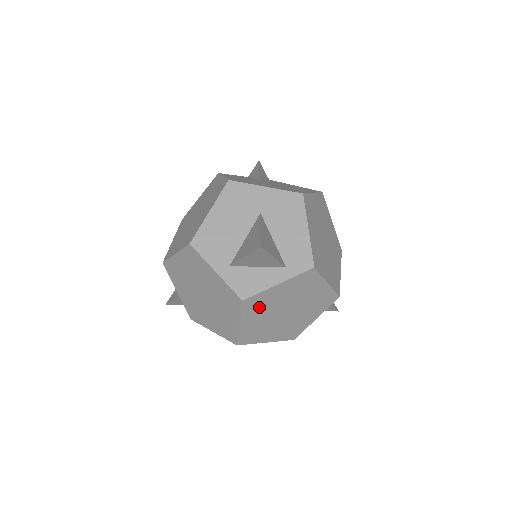
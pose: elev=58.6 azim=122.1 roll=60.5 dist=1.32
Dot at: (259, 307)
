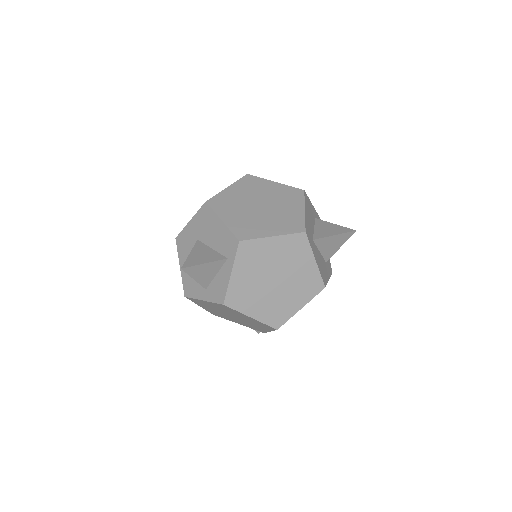
Dot at: (245, 297)
